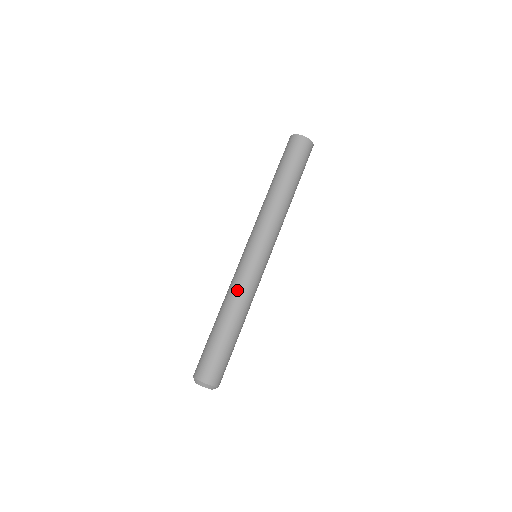
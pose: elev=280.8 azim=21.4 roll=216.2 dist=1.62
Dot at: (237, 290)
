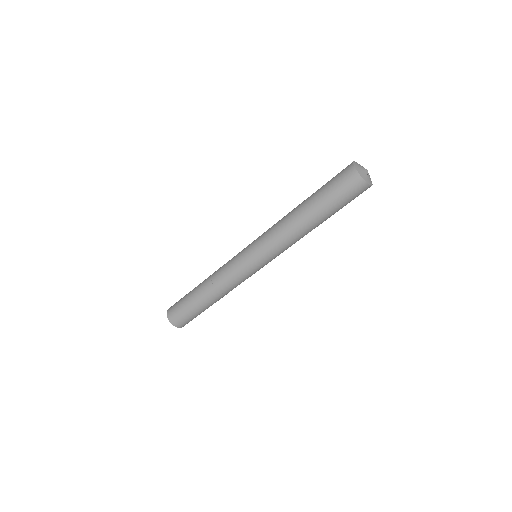
Dot at: (223, 280)
